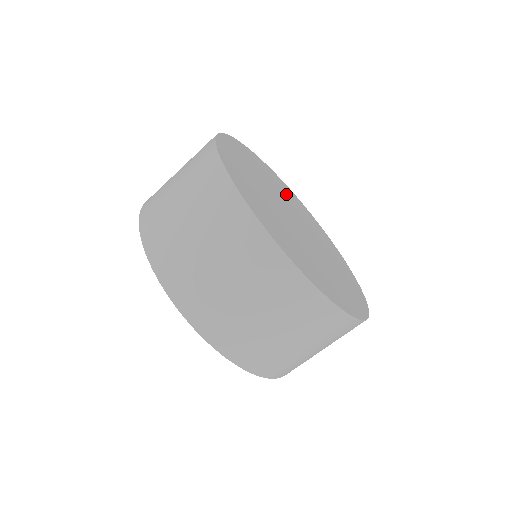
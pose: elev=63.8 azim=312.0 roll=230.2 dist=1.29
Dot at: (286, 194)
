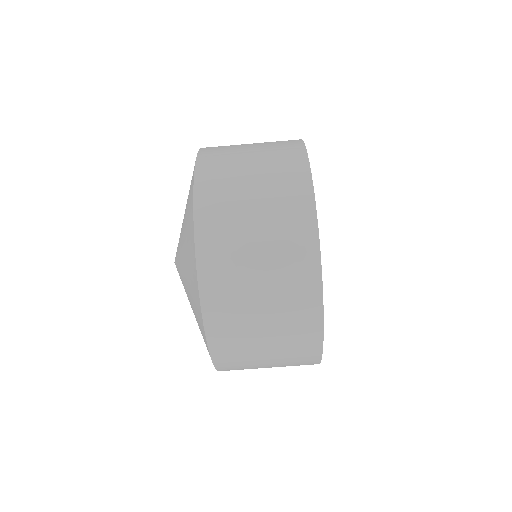
Dot at: occluded
